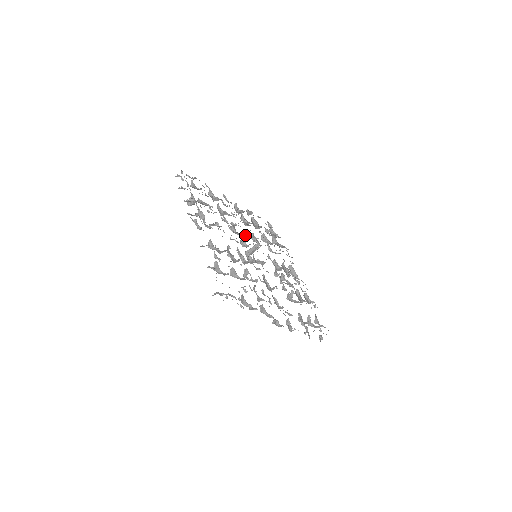
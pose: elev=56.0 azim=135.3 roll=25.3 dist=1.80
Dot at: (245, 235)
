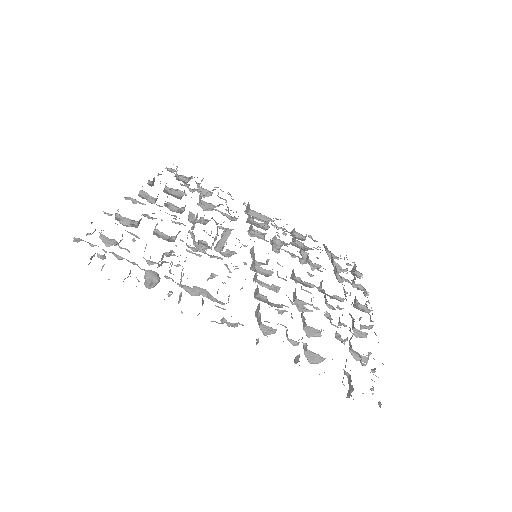
Dot at: occluded
